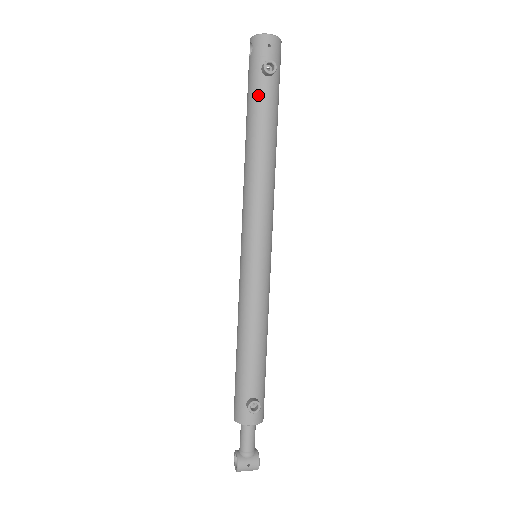
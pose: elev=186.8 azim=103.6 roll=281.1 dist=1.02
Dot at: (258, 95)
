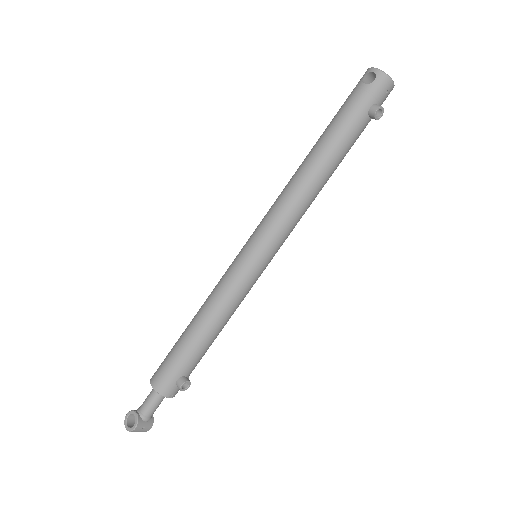
Dot at: (353, 127)
